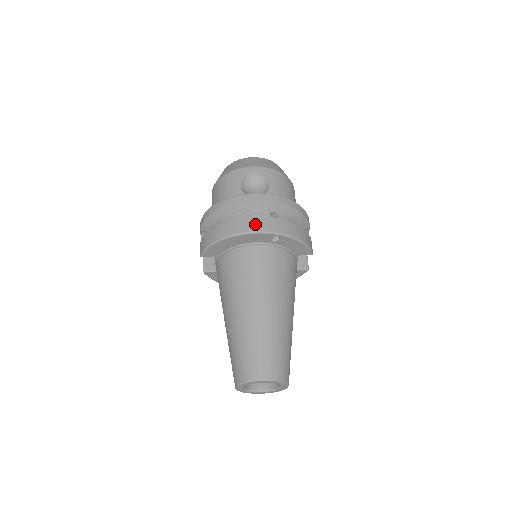
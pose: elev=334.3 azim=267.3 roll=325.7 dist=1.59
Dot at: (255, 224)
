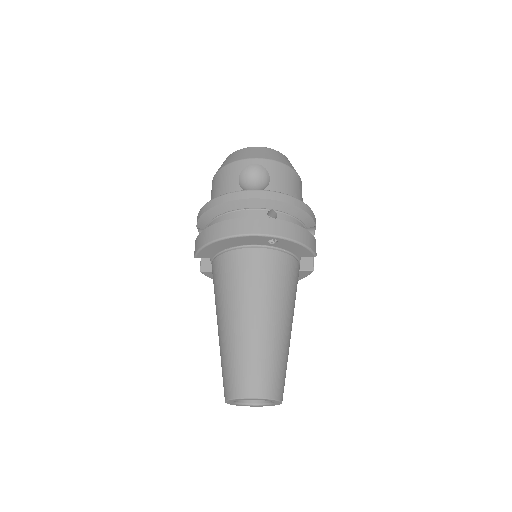
Dot at: (249, 225)
